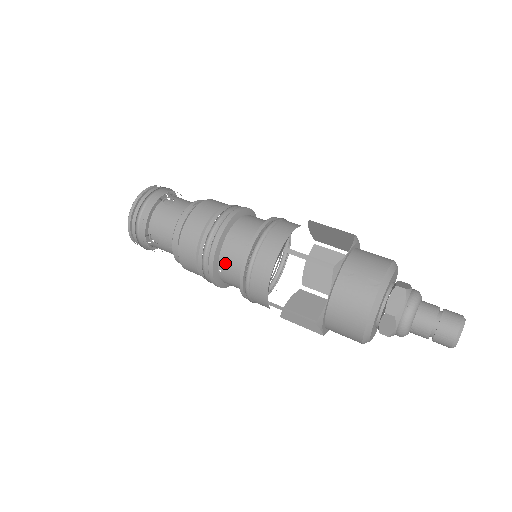
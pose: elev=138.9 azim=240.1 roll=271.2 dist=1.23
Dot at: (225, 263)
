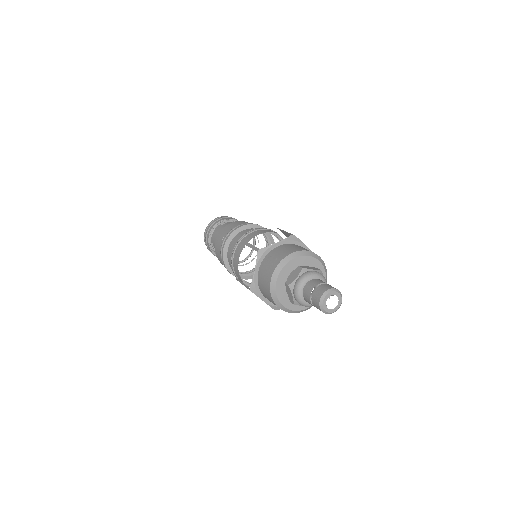
Dot at: (229, 256)
